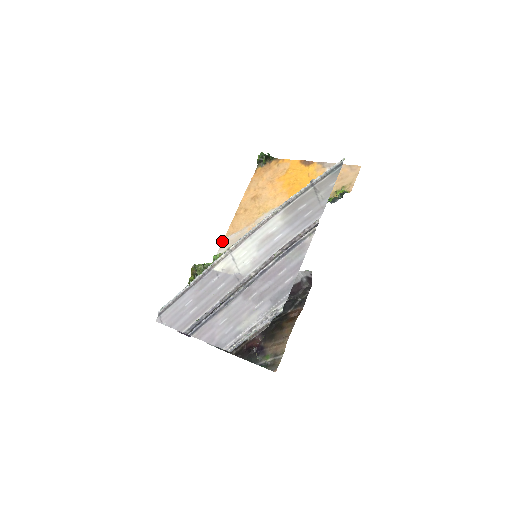
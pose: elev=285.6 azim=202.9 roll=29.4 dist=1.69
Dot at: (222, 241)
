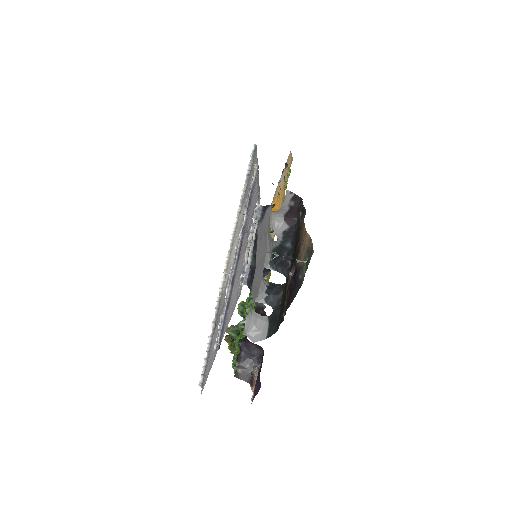
Dot at: occluded
